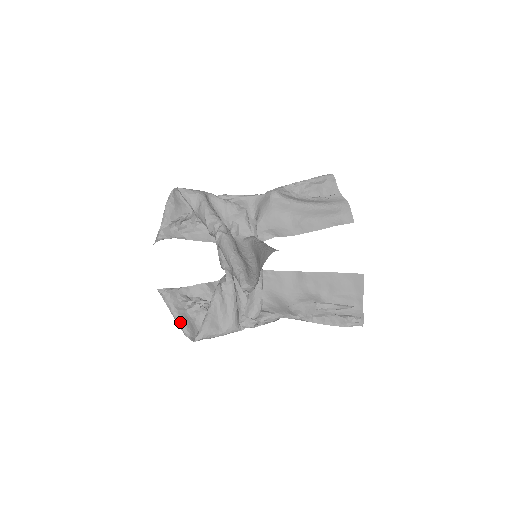
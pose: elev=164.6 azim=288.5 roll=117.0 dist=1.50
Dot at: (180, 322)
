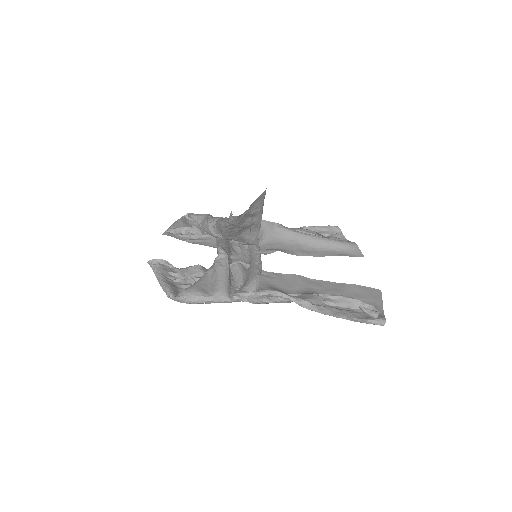
Dot at: (165, 284)
